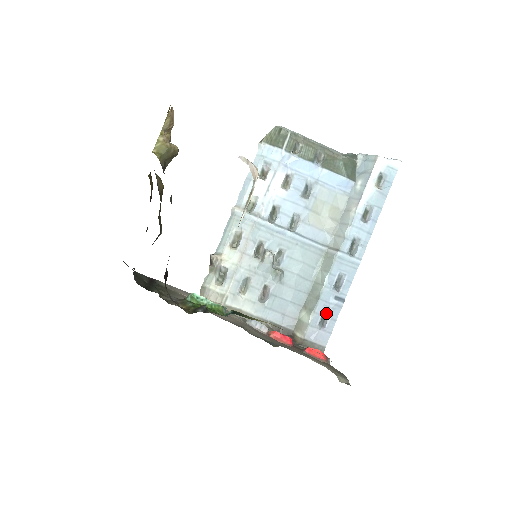
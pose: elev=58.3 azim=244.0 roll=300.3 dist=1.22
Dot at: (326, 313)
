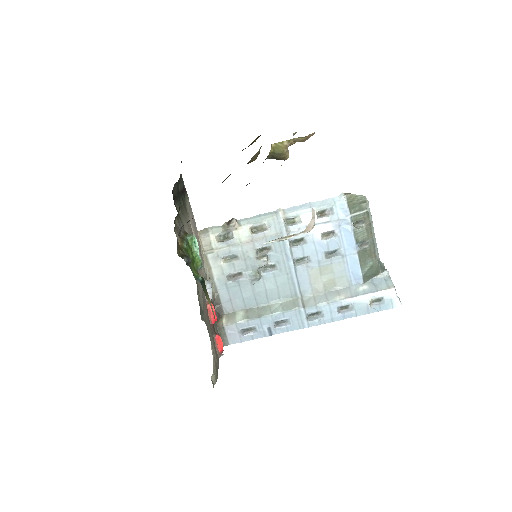
Dot at: (253, 329)
